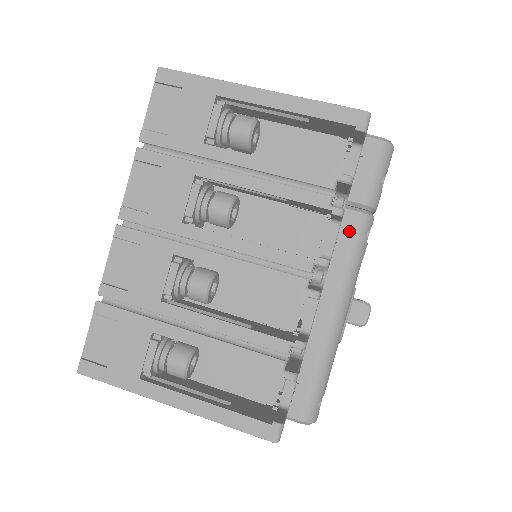
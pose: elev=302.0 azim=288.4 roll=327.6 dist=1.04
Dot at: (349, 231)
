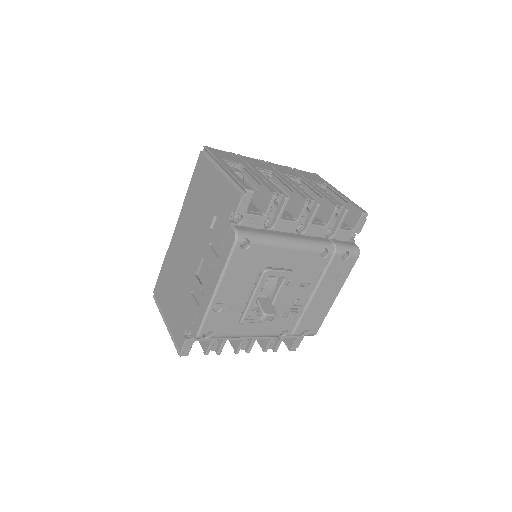
Dot at: (322, 240)
